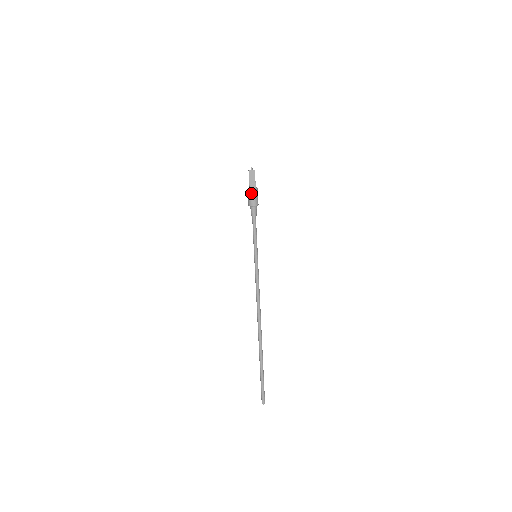
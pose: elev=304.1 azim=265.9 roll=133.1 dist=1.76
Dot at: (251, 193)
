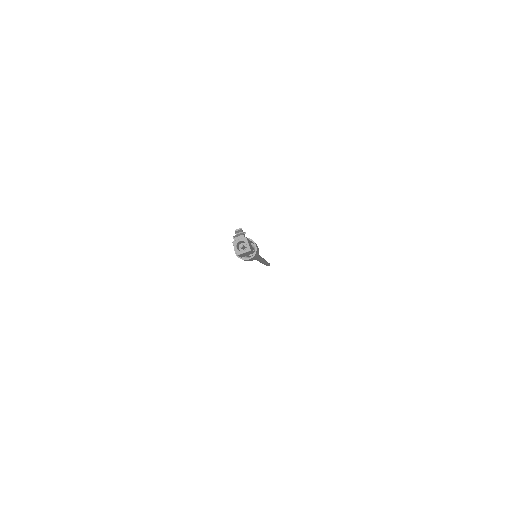
Dot at: occluded
